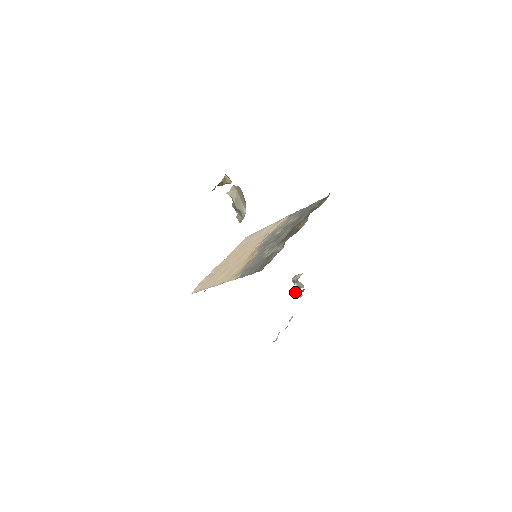
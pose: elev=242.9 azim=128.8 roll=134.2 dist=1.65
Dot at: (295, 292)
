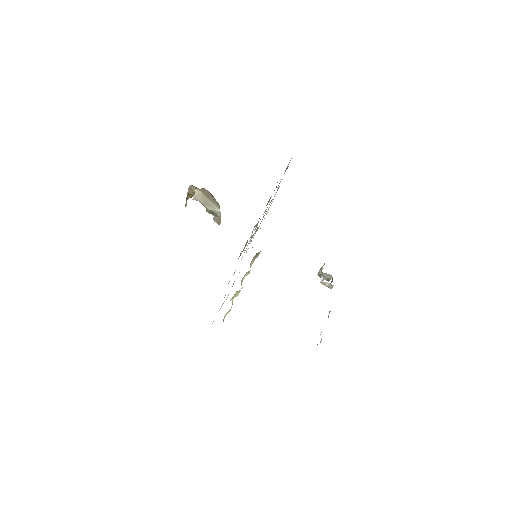
Dot at: (324, 285)
